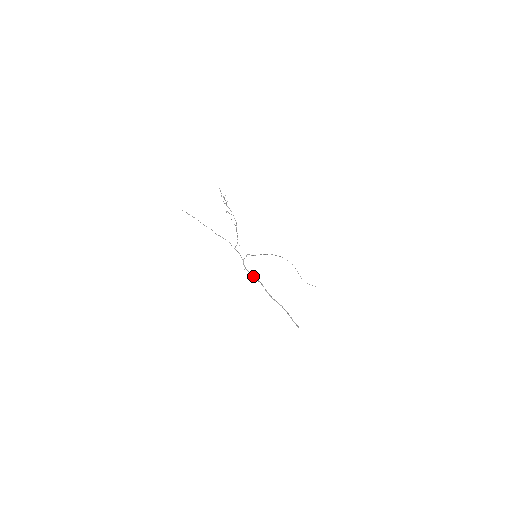
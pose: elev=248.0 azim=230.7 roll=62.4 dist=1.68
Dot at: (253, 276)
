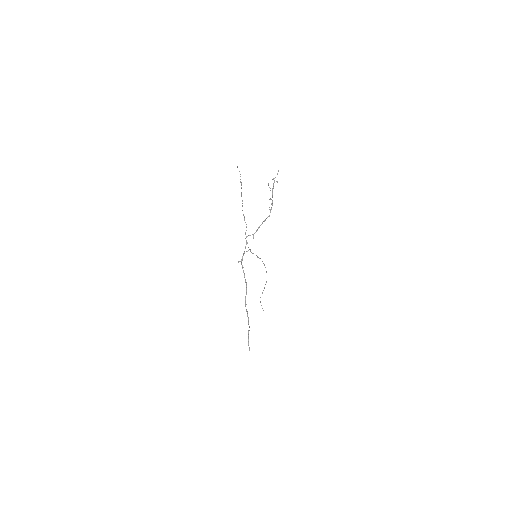
Dot at: occluded
